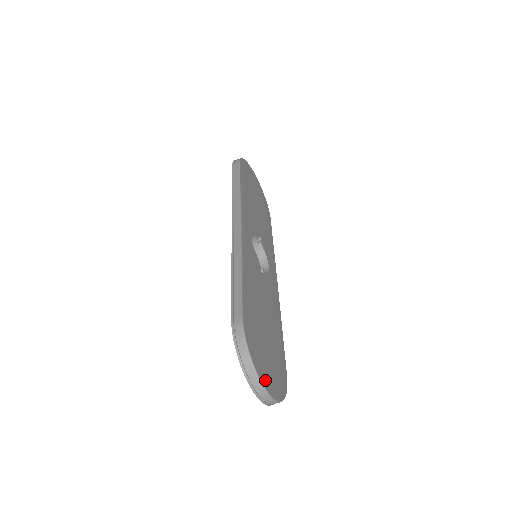
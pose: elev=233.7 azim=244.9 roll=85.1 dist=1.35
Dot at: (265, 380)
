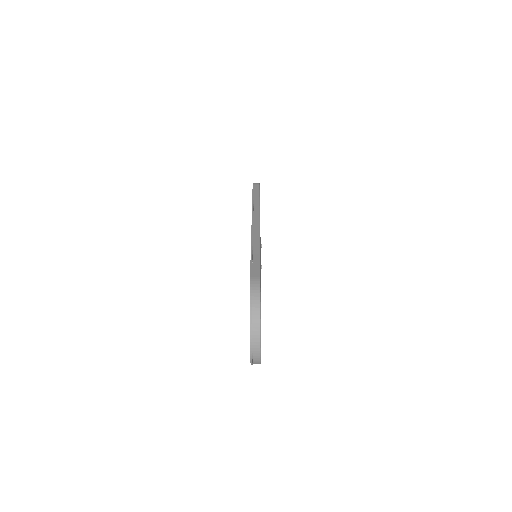
Dot at: occluded
